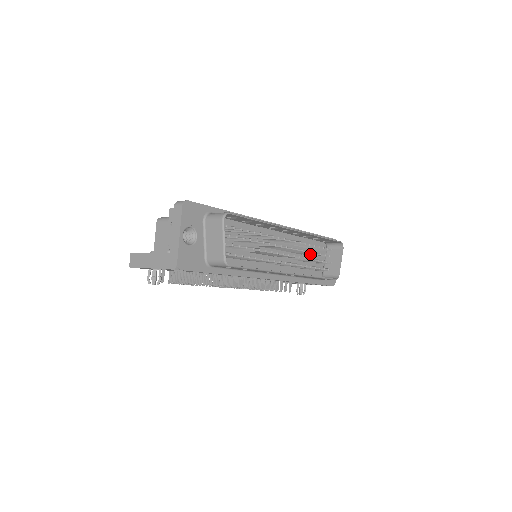
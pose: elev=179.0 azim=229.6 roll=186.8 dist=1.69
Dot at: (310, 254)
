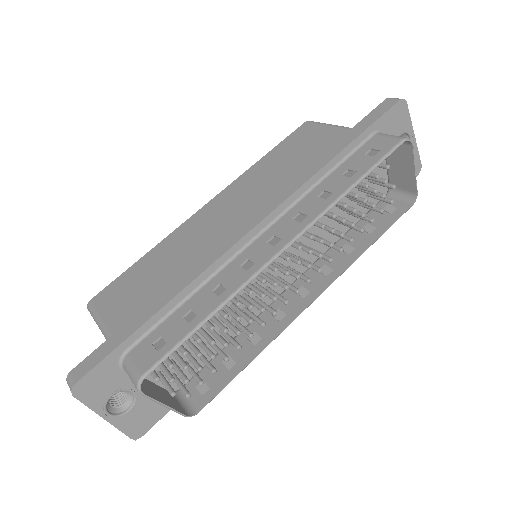
Dot at: (345, 209)
